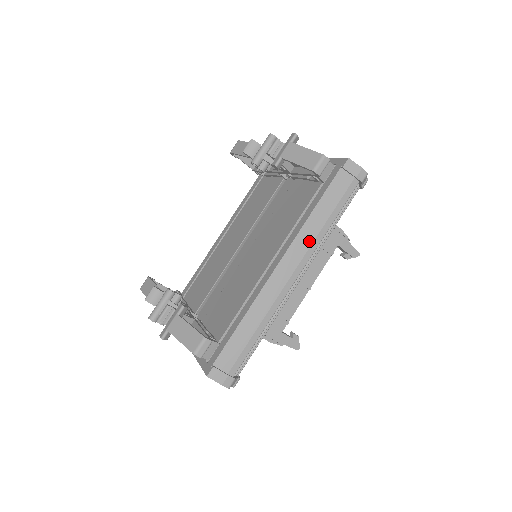
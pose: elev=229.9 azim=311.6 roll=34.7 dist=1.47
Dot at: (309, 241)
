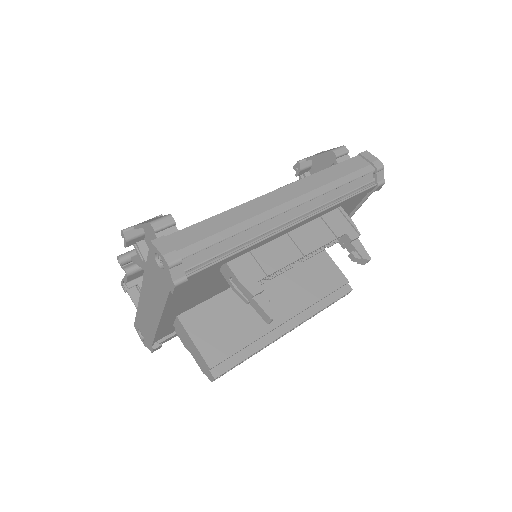
Dot at: (314, 186)
